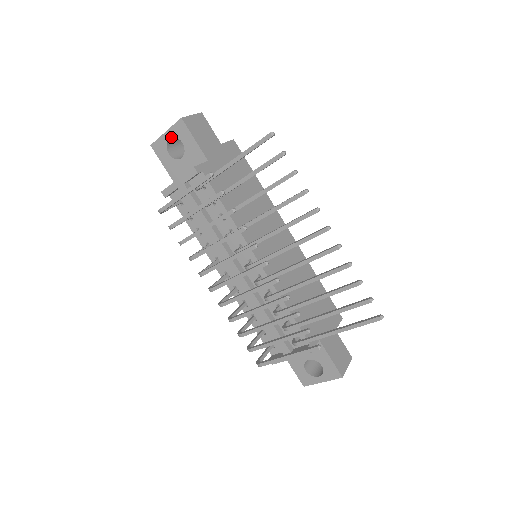
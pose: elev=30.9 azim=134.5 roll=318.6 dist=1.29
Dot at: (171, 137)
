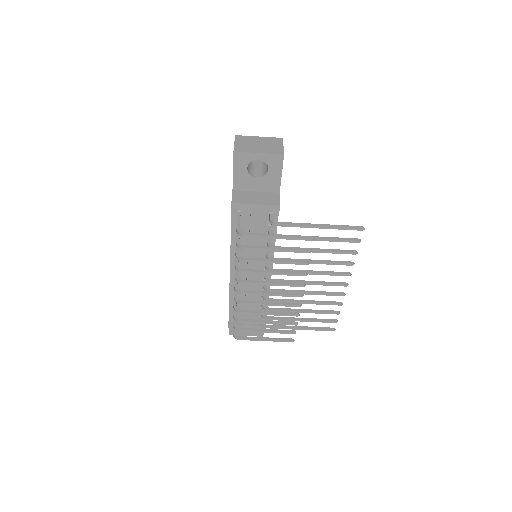
Dot at: (261, 159)
